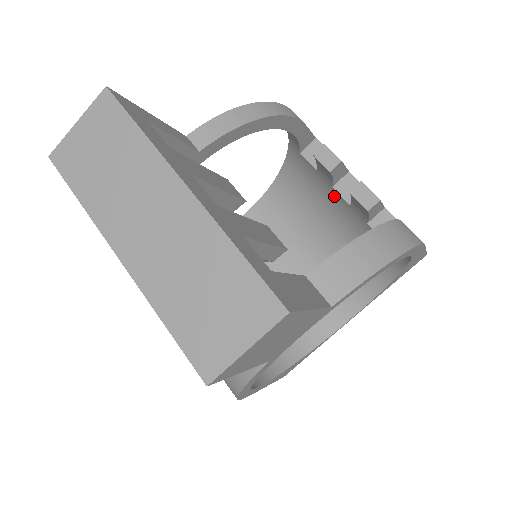
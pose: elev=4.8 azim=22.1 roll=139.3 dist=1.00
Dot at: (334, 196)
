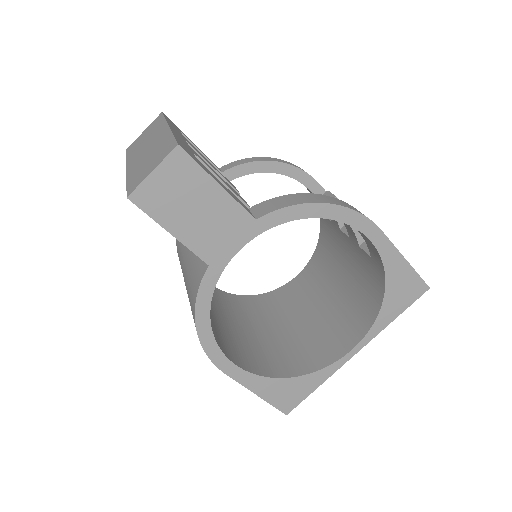
Dot at: (343, 238)
